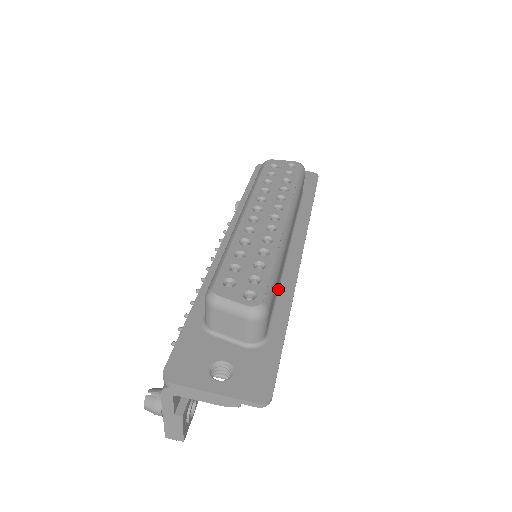
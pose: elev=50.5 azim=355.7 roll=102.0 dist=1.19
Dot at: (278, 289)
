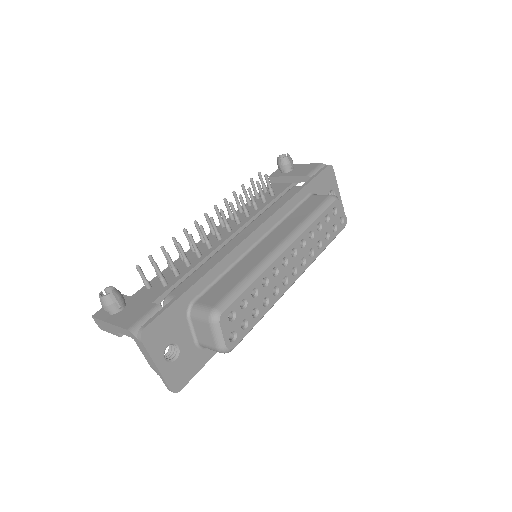
Dot at: occluded
